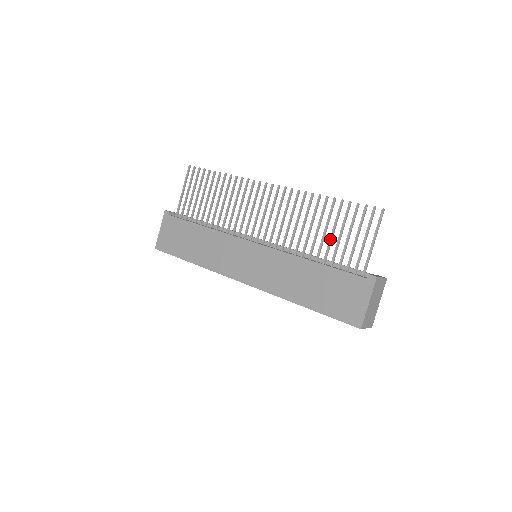
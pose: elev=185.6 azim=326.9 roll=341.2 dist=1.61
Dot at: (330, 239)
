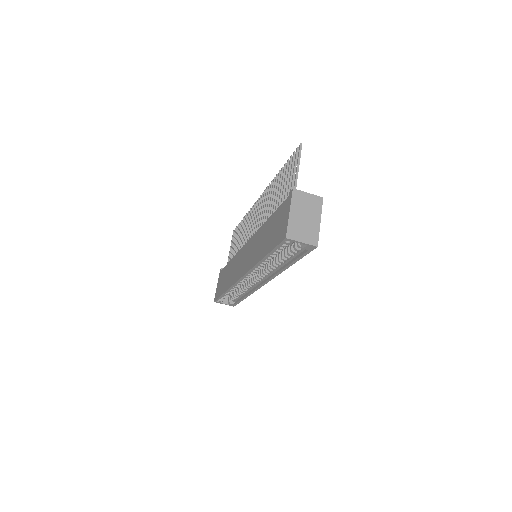
Dot at: (279, 196)
